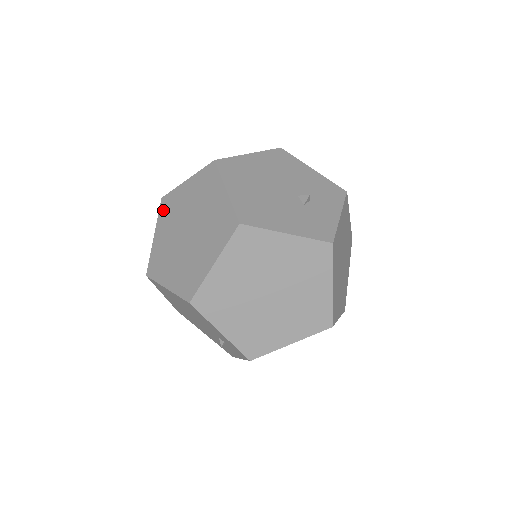
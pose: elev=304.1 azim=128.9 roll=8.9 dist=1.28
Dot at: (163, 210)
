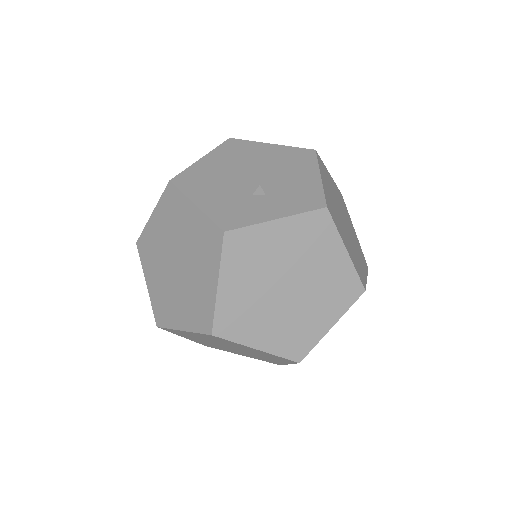
Dot at: occluded
